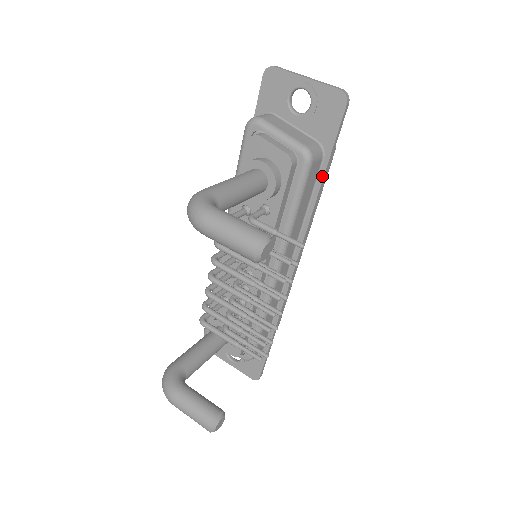
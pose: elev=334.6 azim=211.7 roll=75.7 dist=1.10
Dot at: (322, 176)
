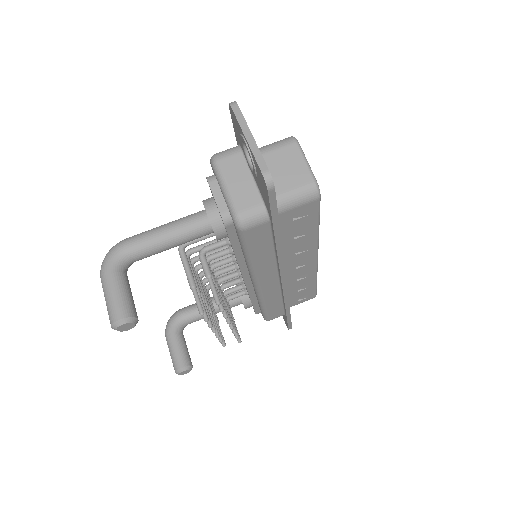
Dot at: (274, 235)
